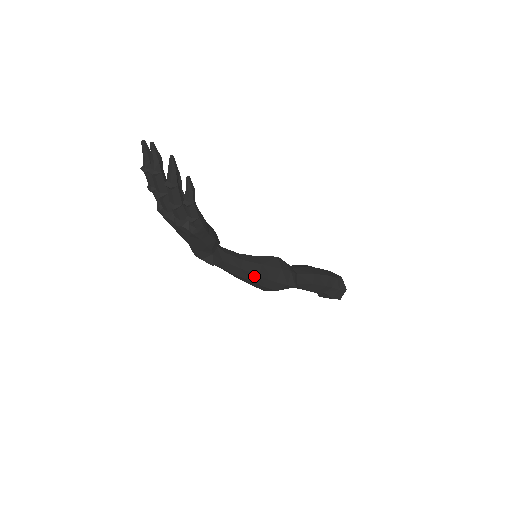
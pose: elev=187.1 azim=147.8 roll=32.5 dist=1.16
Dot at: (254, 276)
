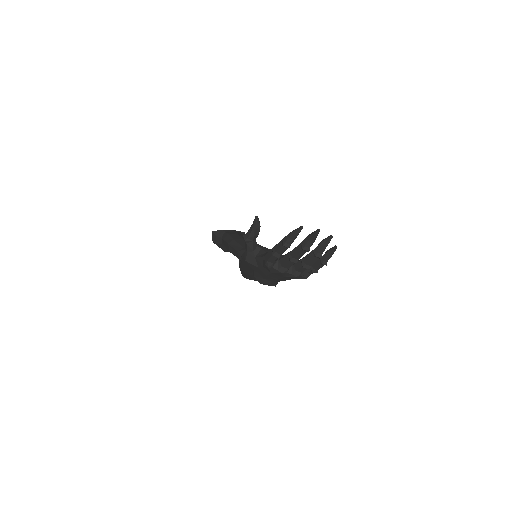
Dot at: occluded
